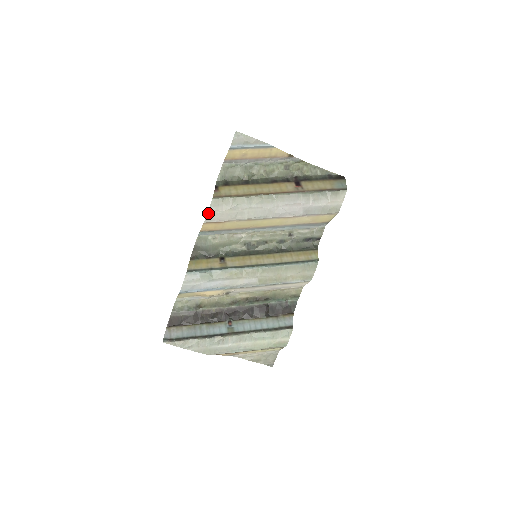
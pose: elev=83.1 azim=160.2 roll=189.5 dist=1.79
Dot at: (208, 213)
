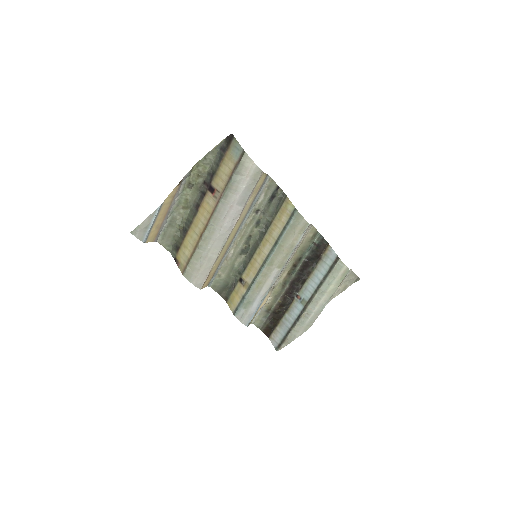
Dot at: (194, 285)
